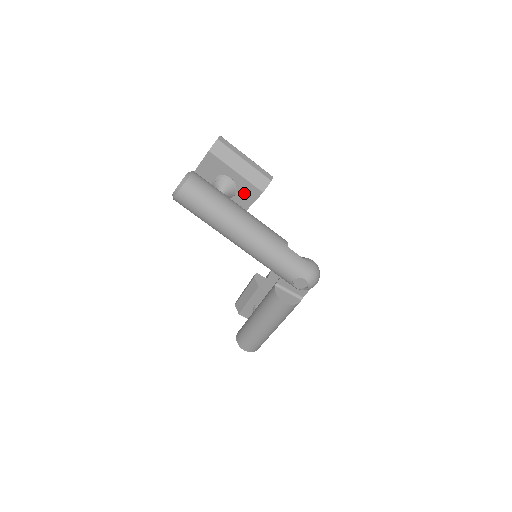
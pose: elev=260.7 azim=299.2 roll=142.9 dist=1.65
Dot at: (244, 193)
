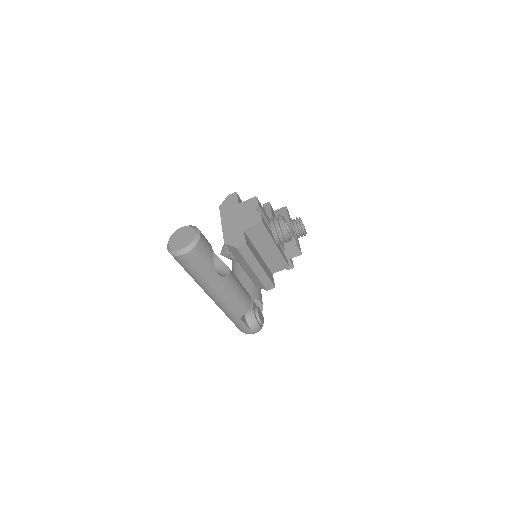
Dot at: occluded
